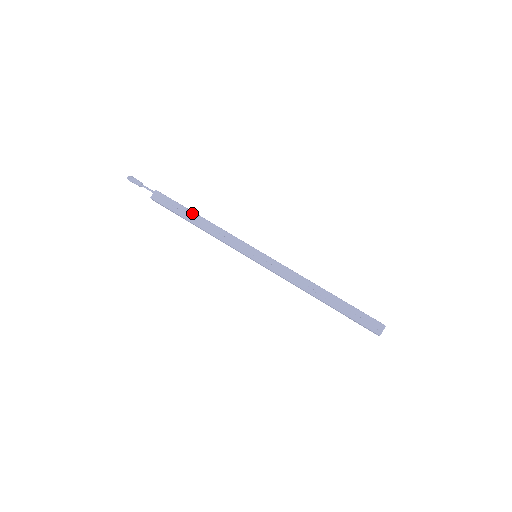
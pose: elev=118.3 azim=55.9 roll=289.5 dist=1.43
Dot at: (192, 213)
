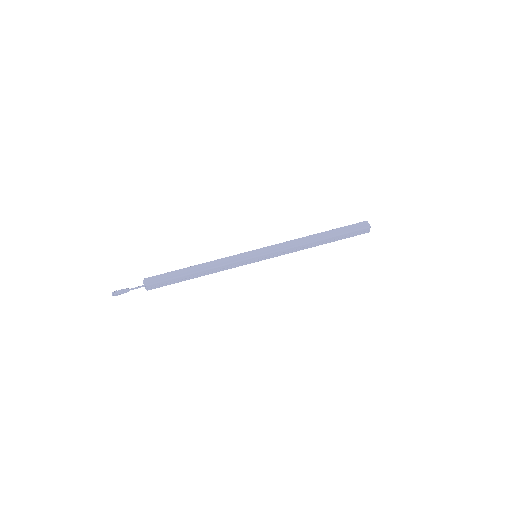
Dot at: (188, 276)
